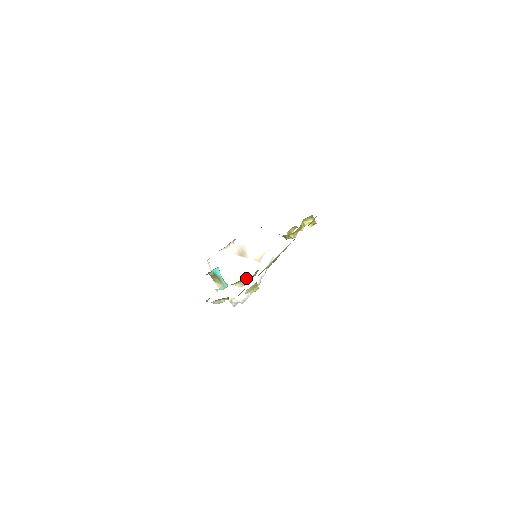
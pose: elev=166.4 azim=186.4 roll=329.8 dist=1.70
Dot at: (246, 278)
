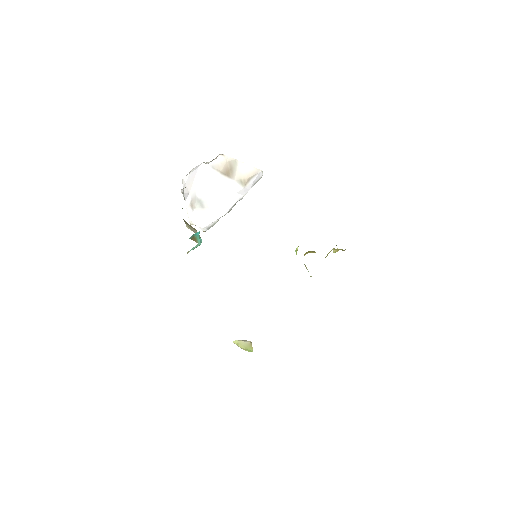
Dot at: occluded
